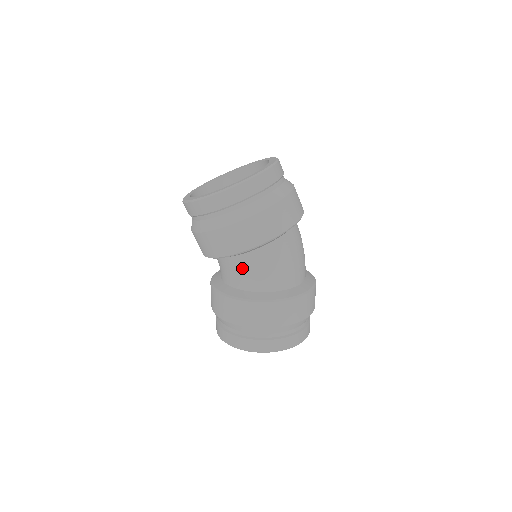
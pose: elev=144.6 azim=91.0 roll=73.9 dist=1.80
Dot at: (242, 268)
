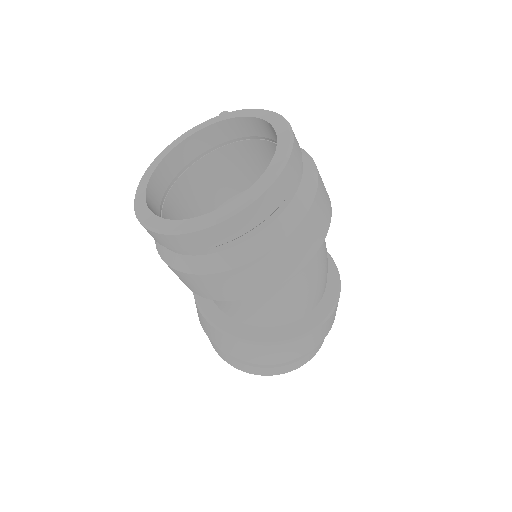
Dot at: (231, 301)
